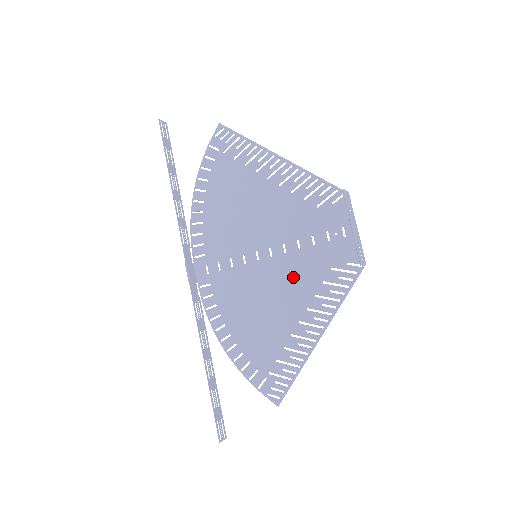
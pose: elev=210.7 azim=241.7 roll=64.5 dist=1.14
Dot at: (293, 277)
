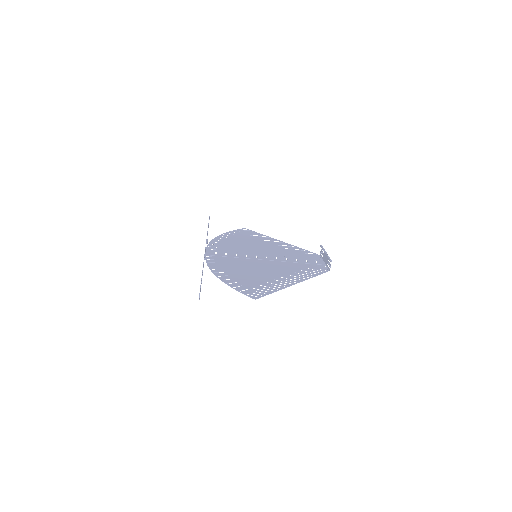
Dot at: (280, 266)
